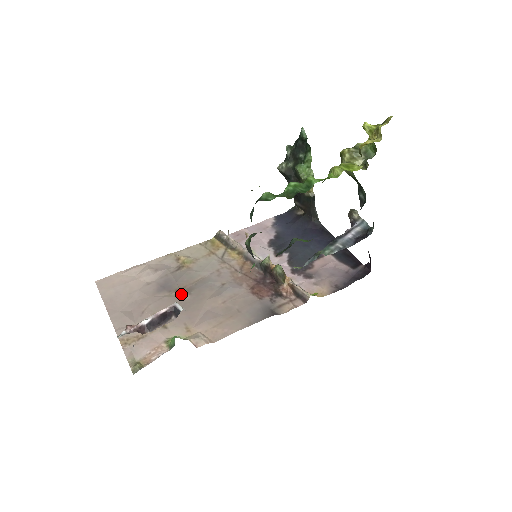
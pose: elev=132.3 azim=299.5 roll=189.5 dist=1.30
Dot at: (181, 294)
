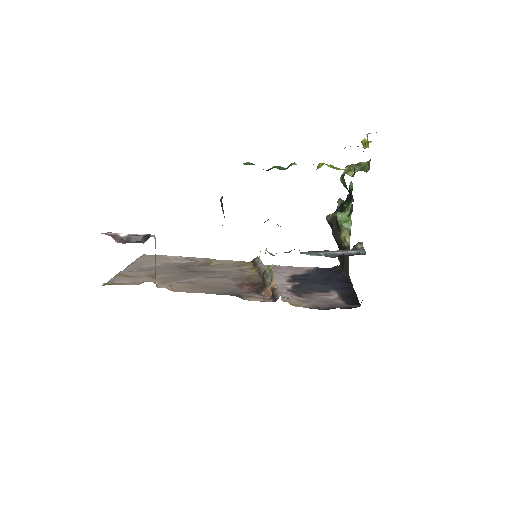
Dot at: (187, 271)
